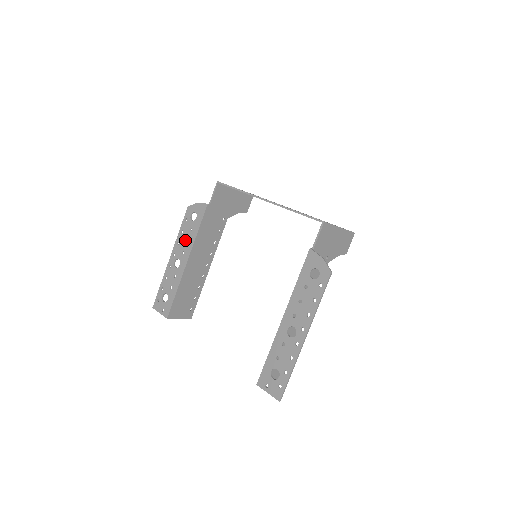
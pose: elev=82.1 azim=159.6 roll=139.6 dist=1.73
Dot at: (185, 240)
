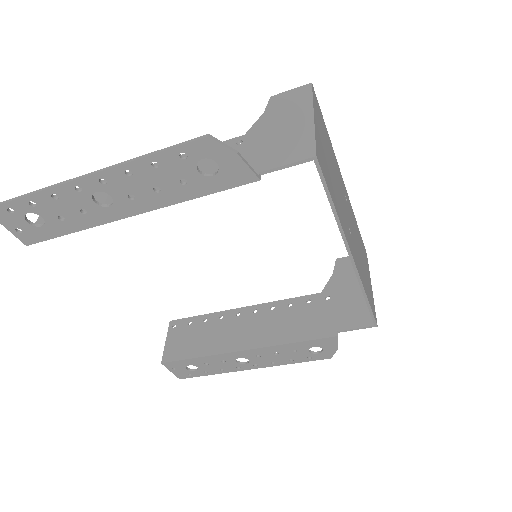
Dot at: (153, 185)
